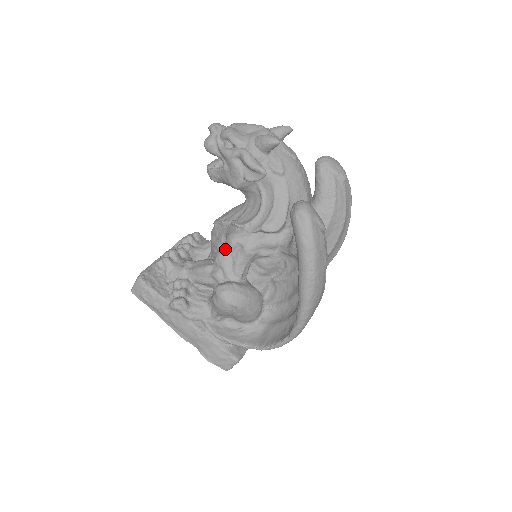
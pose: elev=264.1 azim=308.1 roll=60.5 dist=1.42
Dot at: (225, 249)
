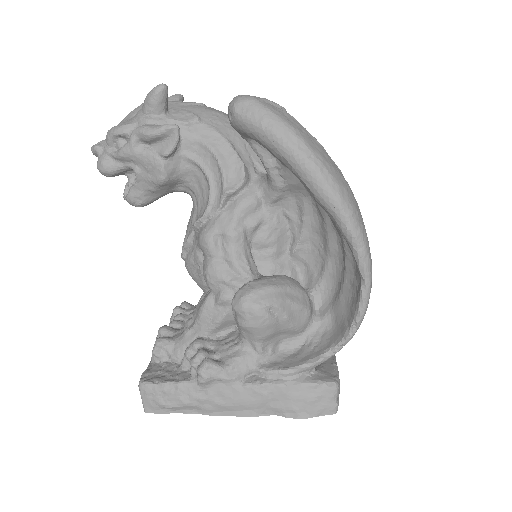
Dot at: (207, 258)
